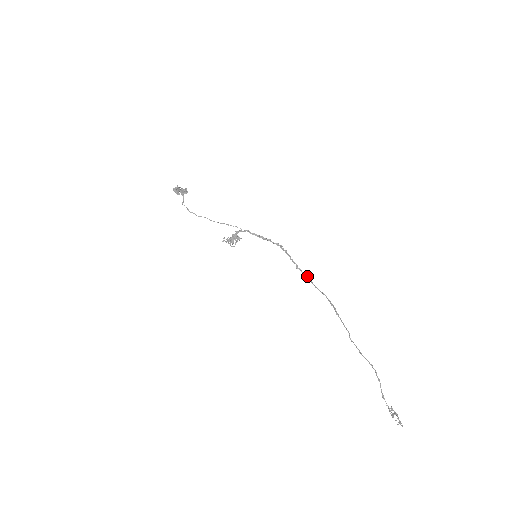
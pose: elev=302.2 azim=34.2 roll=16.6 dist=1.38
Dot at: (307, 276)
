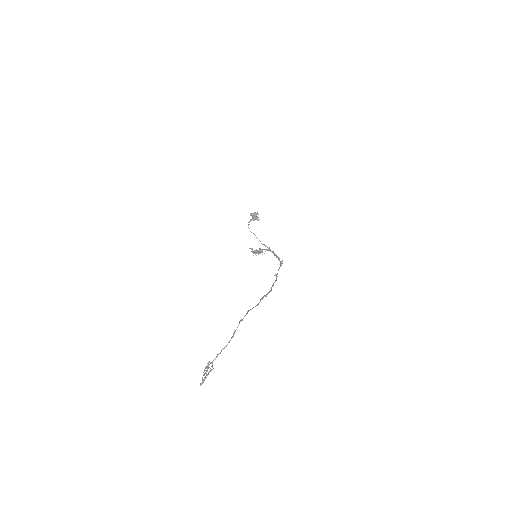
Dot at: (276, 280)
